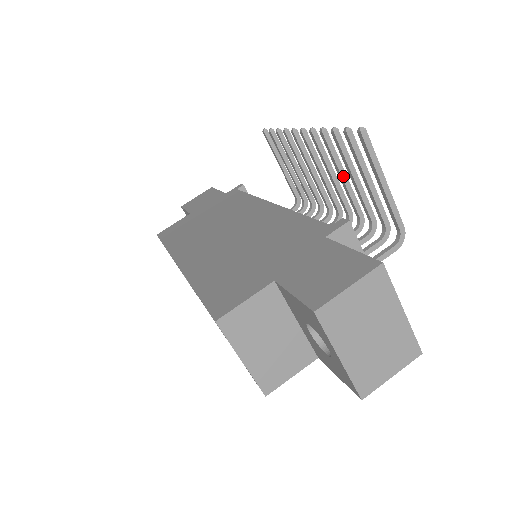
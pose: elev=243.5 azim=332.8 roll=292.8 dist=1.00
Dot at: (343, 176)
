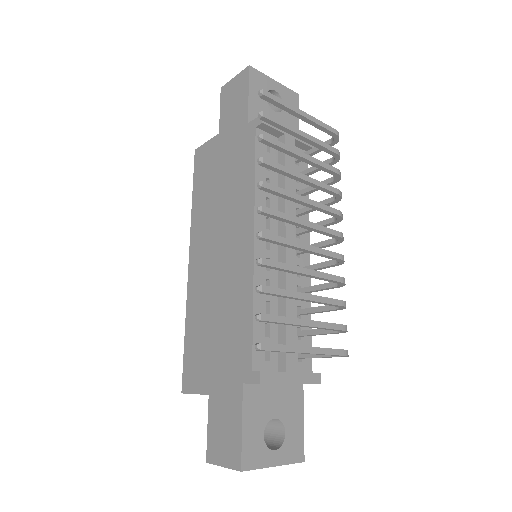
Dot at: (302, 275)
